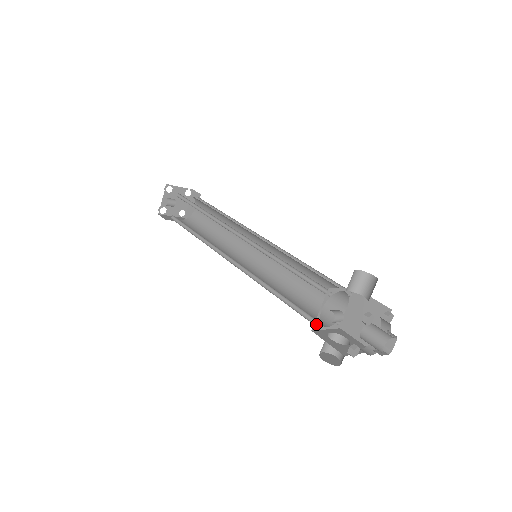
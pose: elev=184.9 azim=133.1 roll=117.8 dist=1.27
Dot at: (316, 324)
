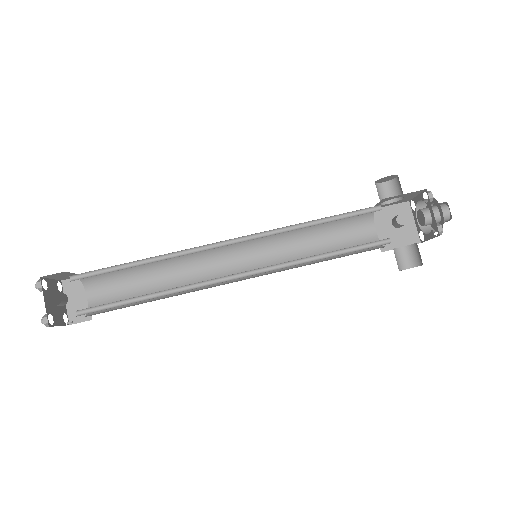
Dot at: (388, 243)
